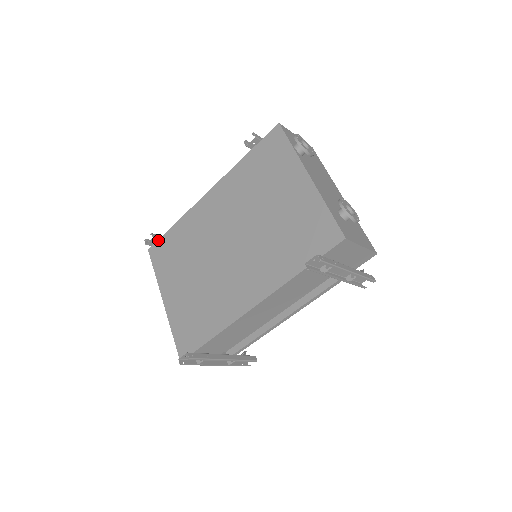
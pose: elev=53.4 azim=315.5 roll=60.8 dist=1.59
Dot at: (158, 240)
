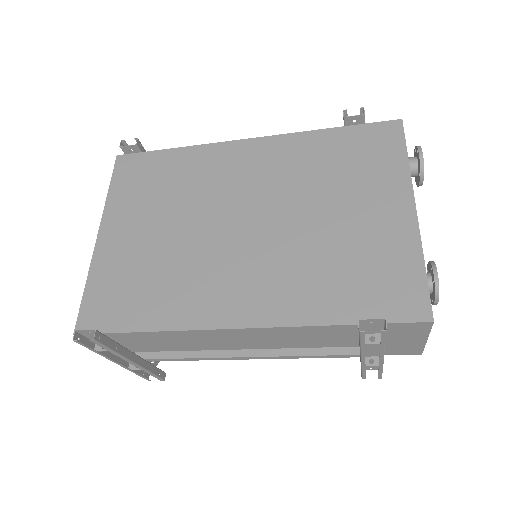
Dot at: (140, 152)
